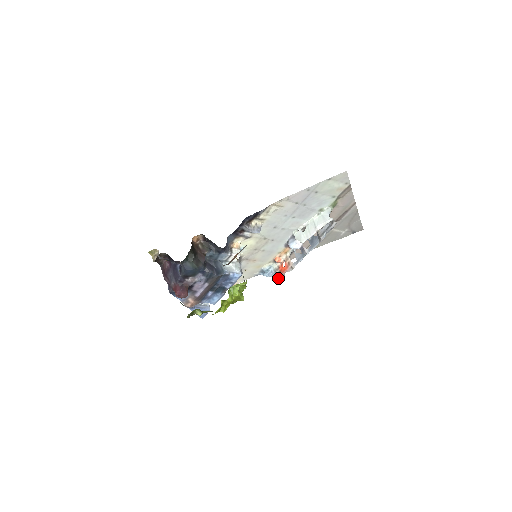
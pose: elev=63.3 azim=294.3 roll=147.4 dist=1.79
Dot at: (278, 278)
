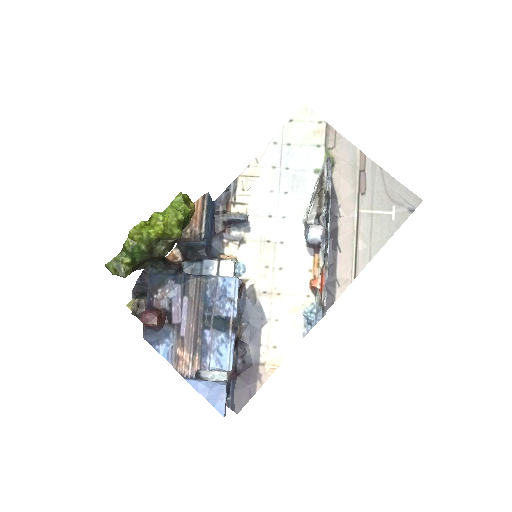
Dot at: (322, 303)
